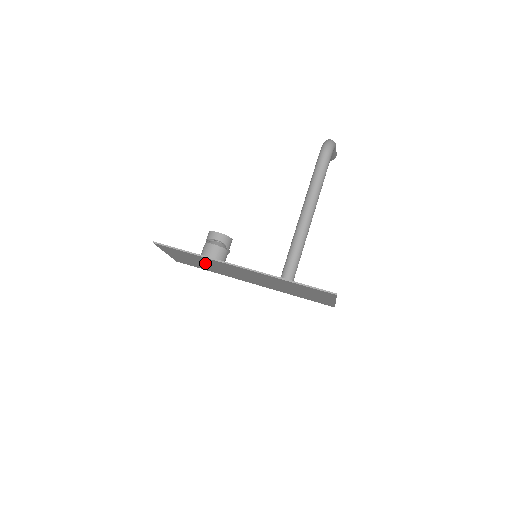
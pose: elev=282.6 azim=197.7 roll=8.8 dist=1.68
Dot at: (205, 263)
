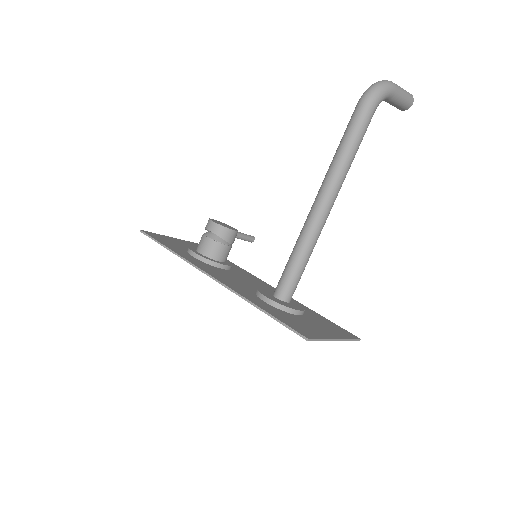
Dot at: occluded
